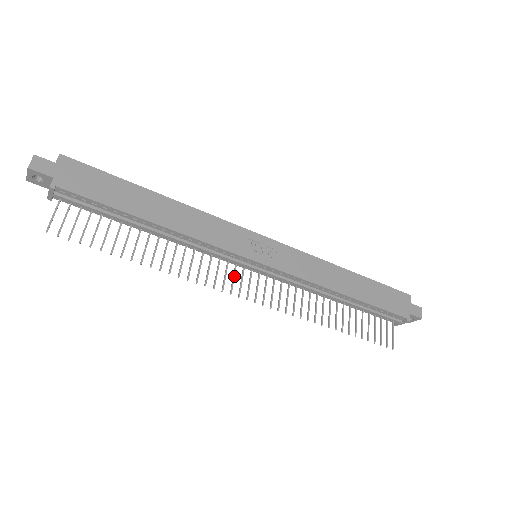
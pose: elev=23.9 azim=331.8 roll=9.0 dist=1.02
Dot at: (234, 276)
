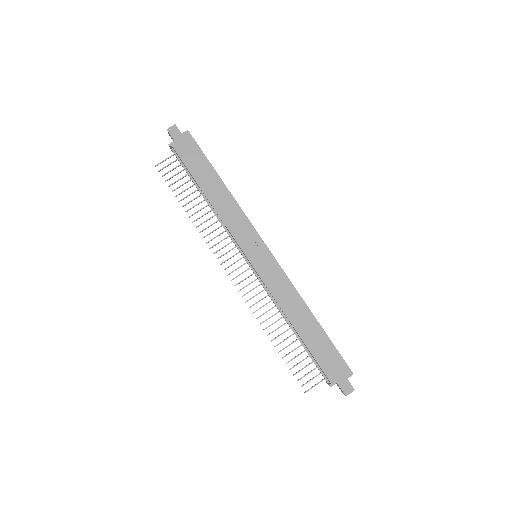
Dot at: occluded
